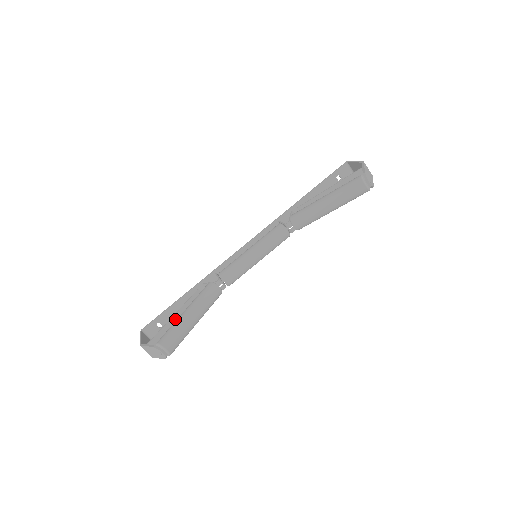
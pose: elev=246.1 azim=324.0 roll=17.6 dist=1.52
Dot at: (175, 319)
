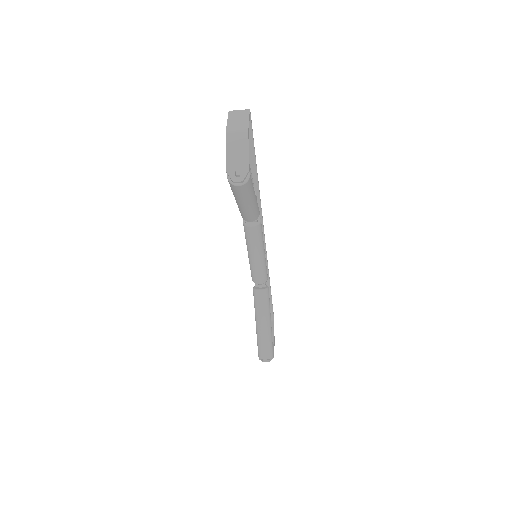
Dot at: occluded
